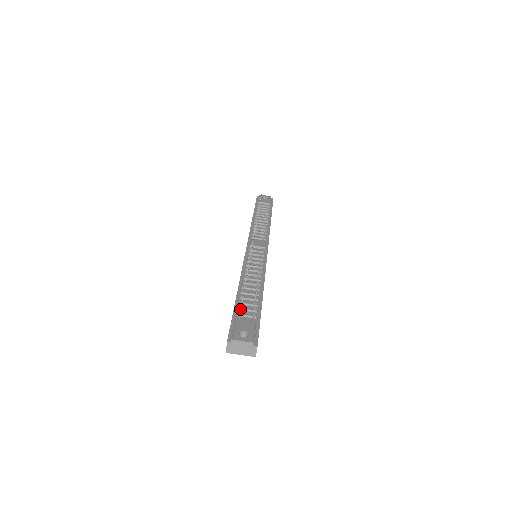
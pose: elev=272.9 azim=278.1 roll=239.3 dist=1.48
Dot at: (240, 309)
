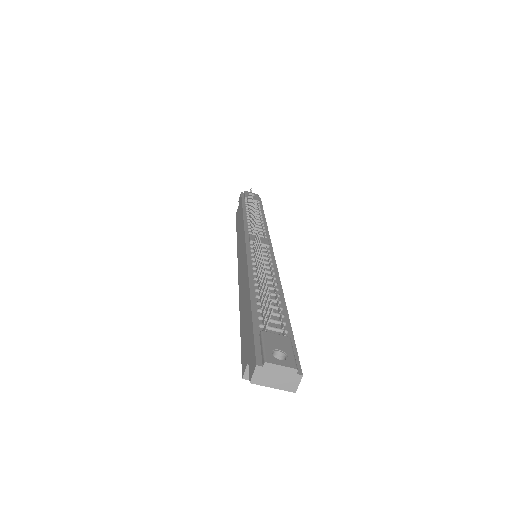
Dot at: (269, 317)
